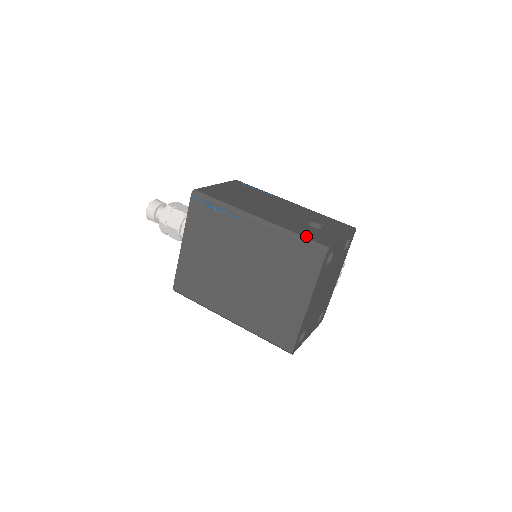
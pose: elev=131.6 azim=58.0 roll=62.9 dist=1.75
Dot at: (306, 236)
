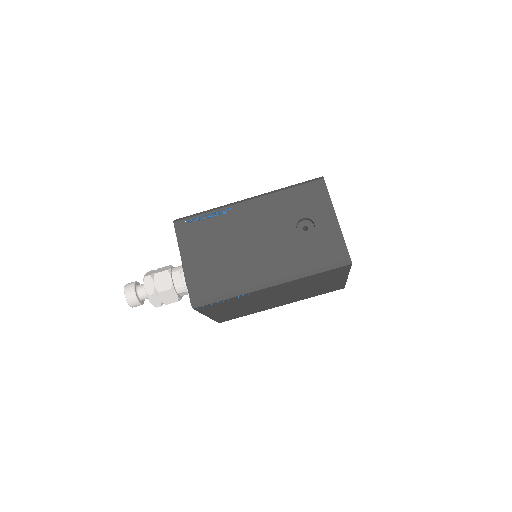
Dot at: (323, 264)
